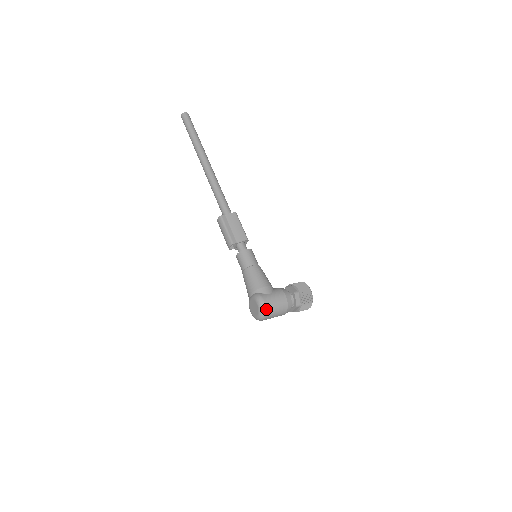
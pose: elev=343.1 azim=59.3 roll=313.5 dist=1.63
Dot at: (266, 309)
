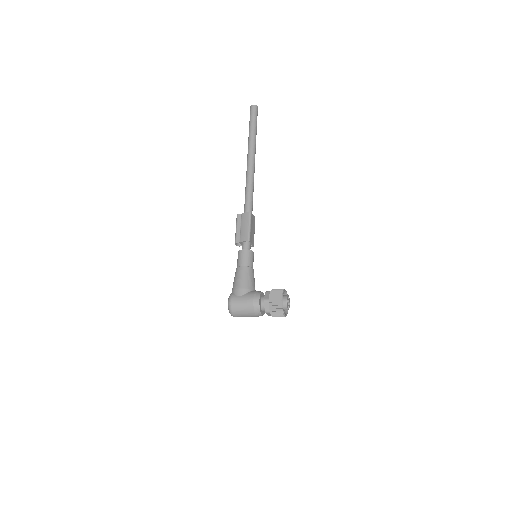
Dot at: (232, 309)
